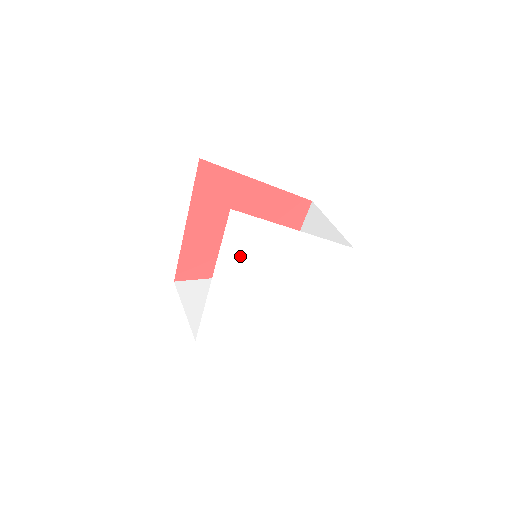
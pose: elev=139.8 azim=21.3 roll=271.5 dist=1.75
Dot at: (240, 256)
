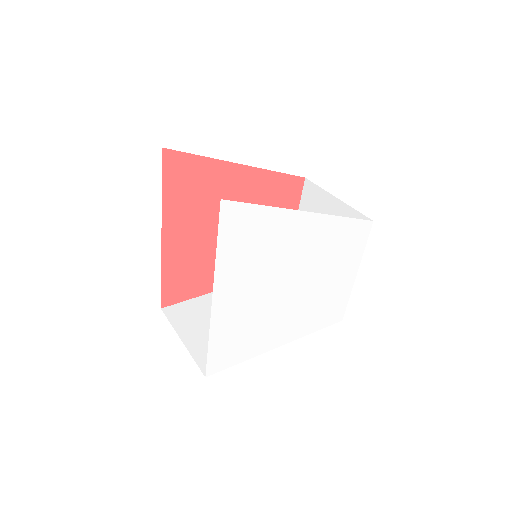
Dot at: (242, 259)
